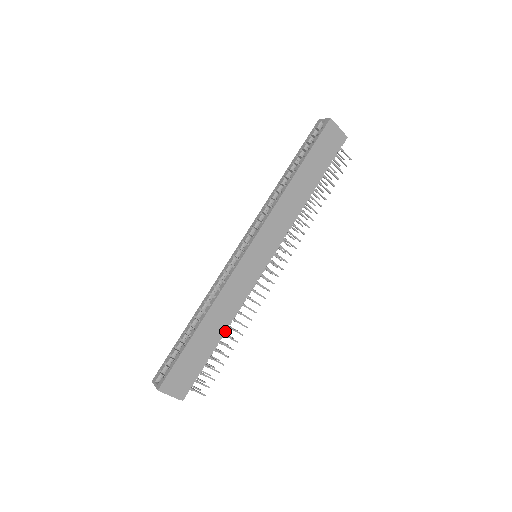
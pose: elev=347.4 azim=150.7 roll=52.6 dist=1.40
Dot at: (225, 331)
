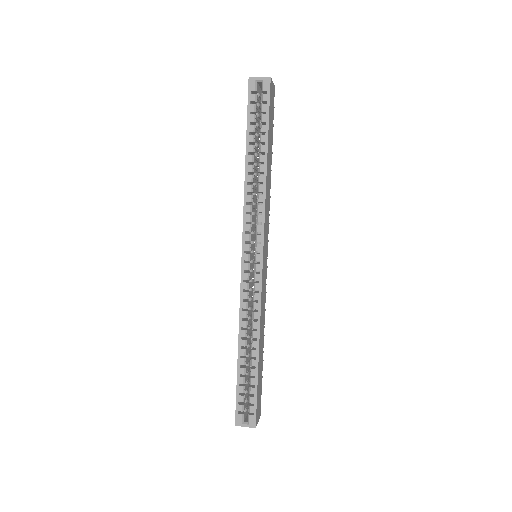
Dot at: occluded
